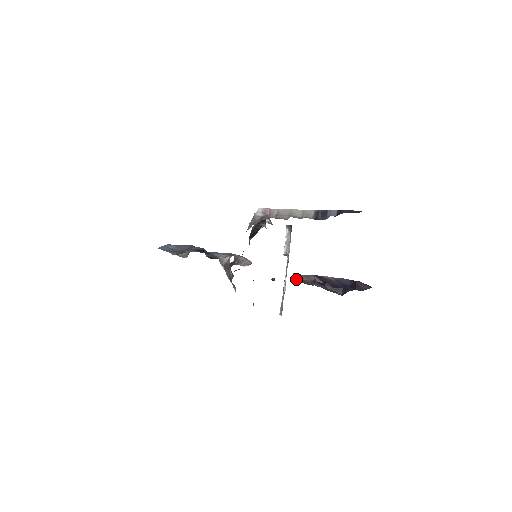
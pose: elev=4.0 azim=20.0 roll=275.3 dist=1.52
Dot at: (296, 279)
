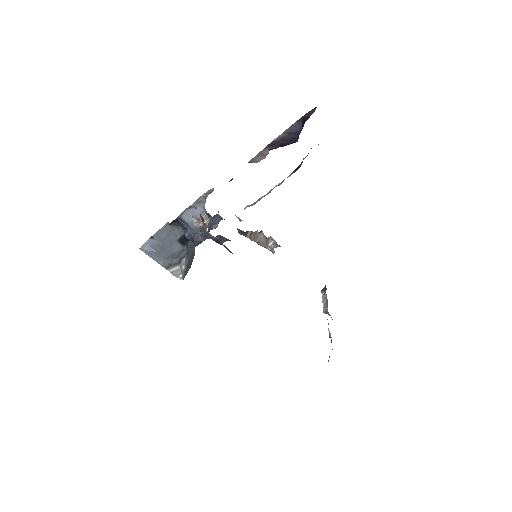
Dot at: (251, 162)
